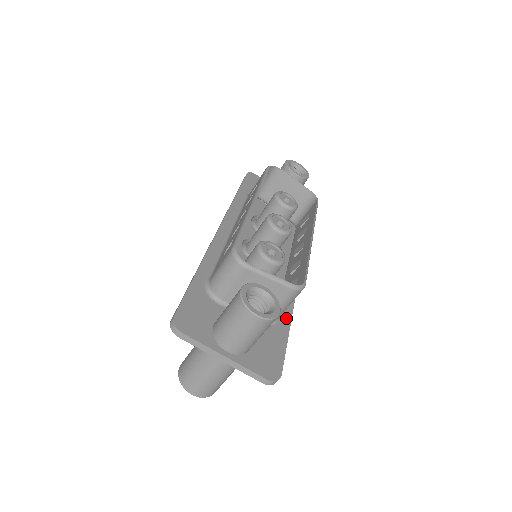
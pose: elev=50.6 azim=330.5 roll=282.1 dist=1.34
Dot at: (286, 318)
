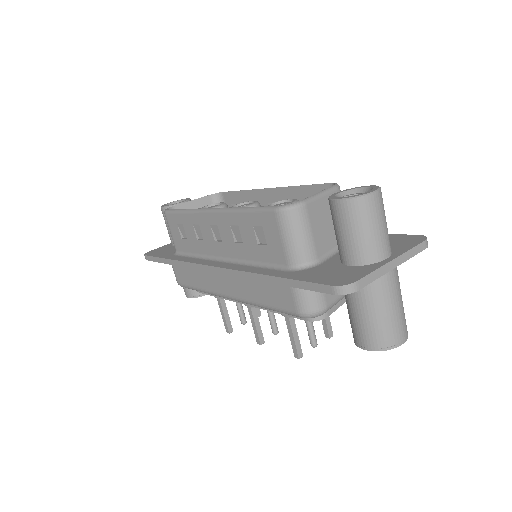
Dot at: occluded
